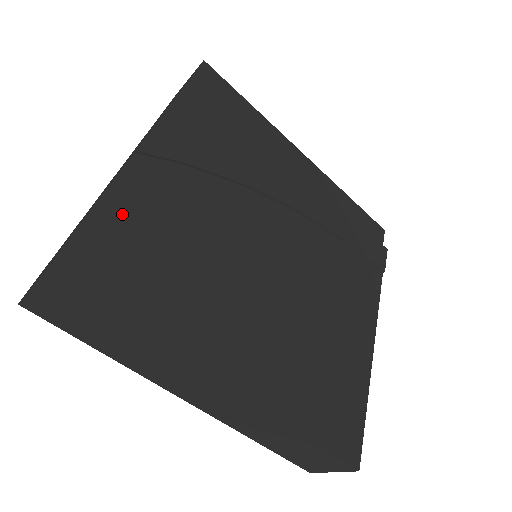
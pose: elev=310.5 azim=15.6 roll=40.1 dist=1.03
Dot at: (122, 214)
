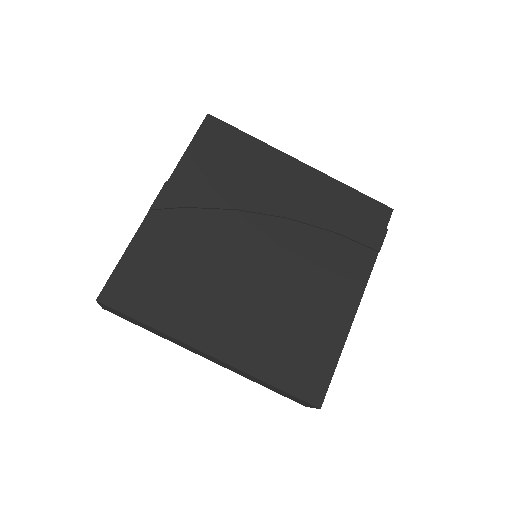
Dot at: (141, 254)
